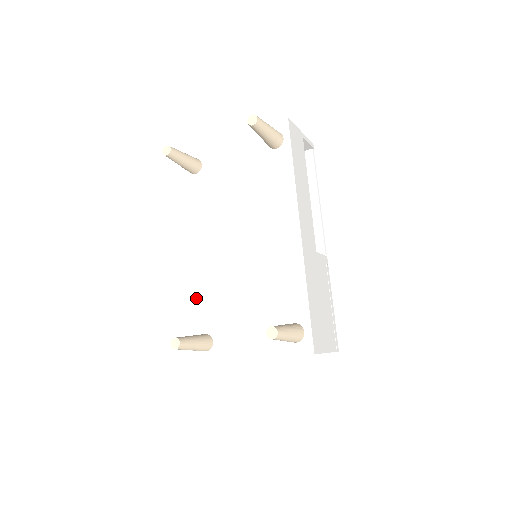
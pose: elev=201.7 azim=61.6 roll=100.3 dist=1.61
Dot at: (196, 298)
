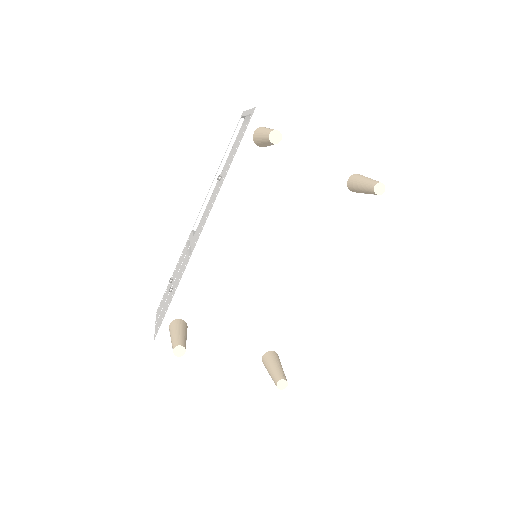
Dot at: (189, 280)
